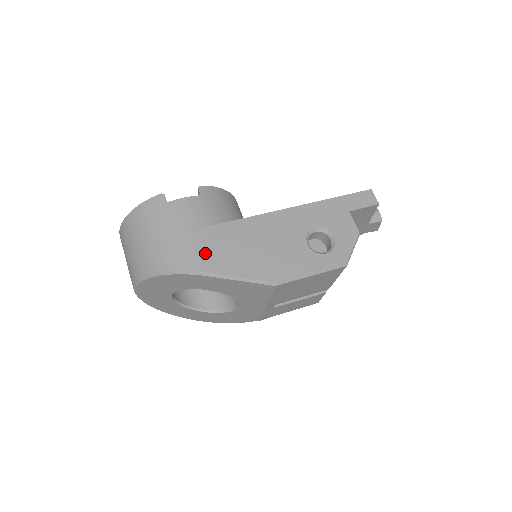
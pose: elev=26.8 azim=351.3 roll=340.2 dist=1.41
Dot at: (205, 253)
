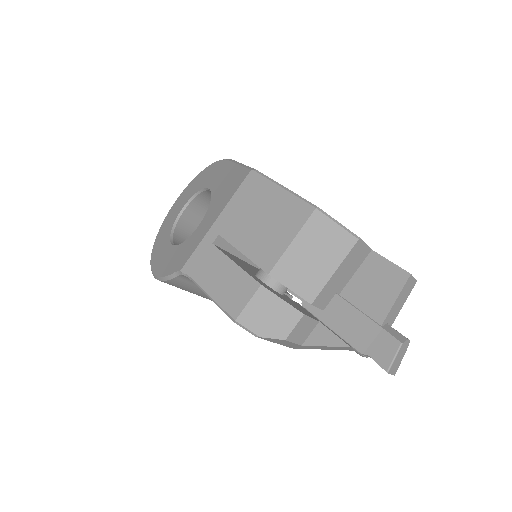
Dot at: occluded
